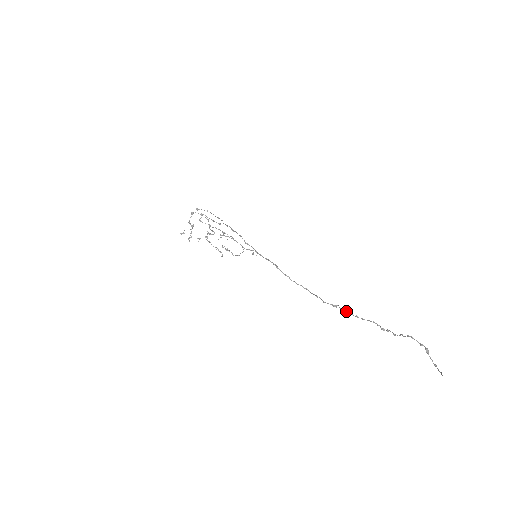
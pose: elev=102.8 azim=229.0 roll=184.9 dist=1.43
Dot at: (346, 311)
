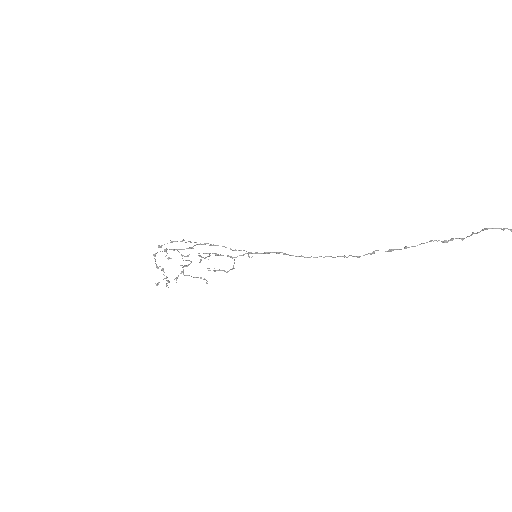
Dot at: (390, 250)
